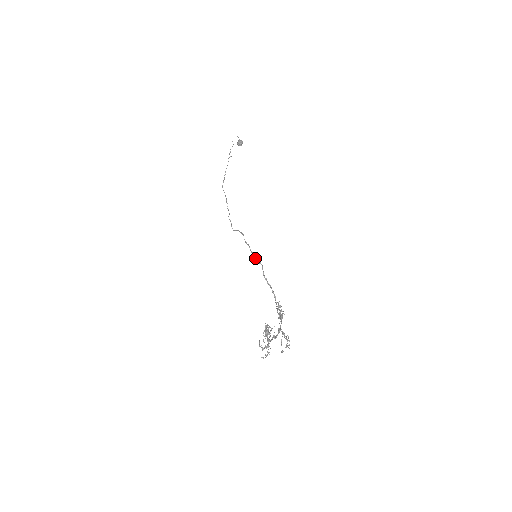
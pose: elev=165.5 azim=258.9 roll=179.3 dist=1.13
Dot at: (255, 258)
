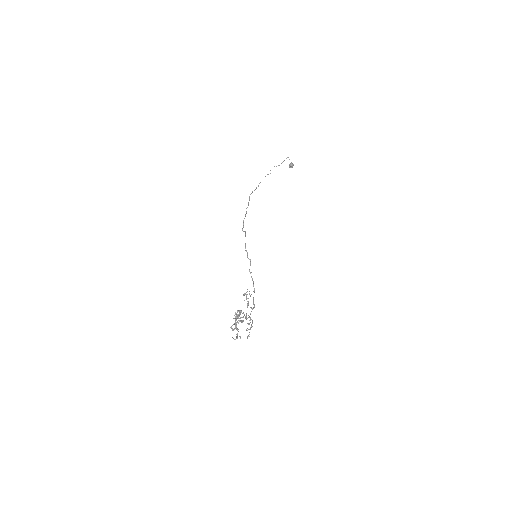
Dot at: (247, 255)
